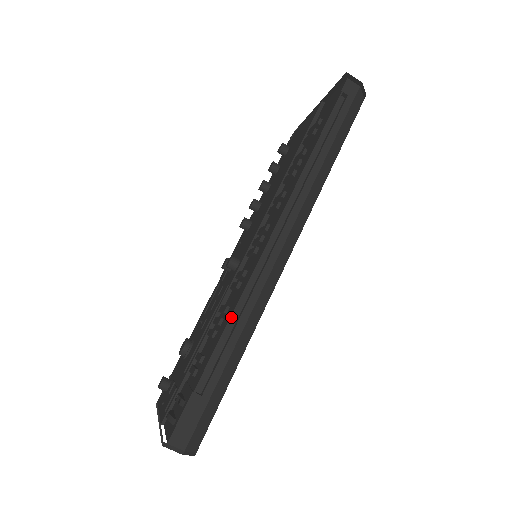
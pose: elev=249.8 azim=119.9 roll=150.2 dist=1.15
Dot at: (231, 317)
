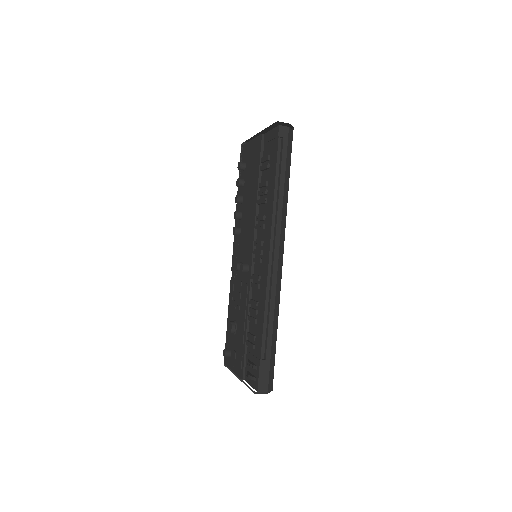
Dot at: (265, 311)
